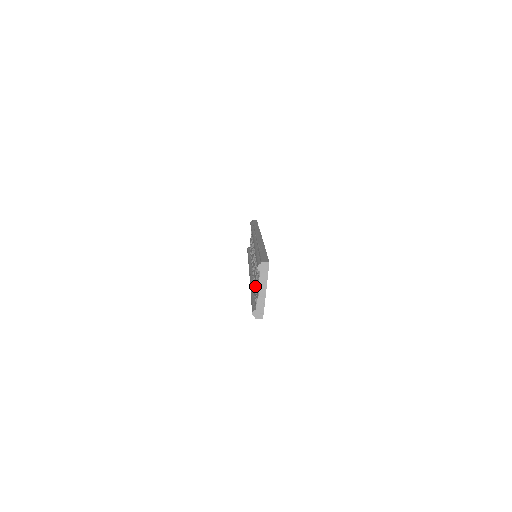
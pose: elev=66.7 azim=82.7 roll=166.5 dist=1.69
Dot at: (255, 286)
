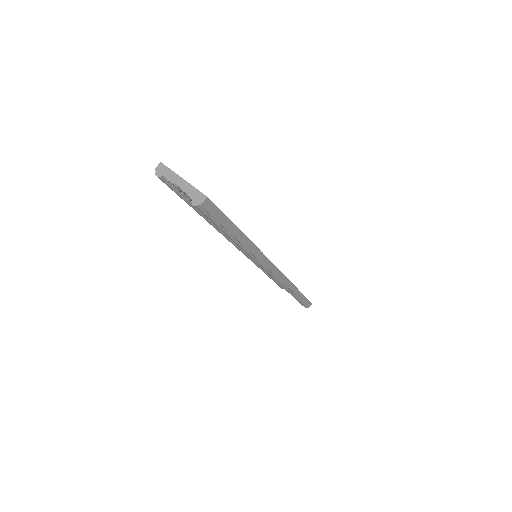
Dot at: occluded
